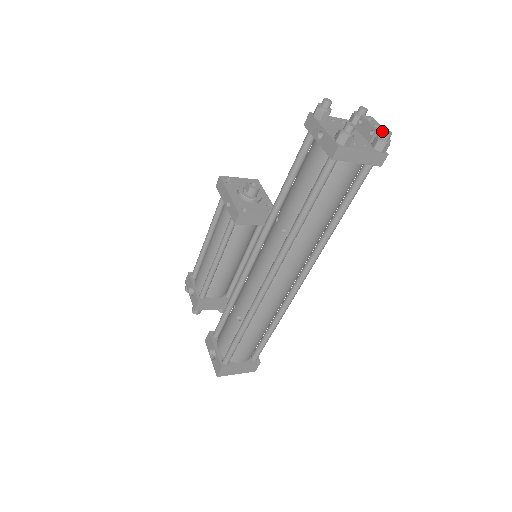
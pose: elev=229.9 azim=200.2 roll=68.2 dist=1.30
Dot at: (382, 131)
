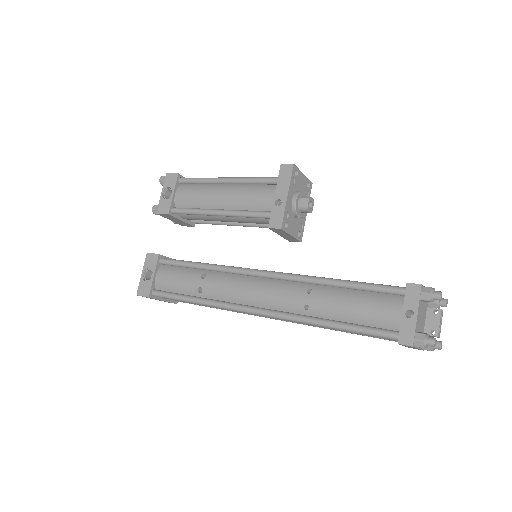
Dot at: (439, 337)
